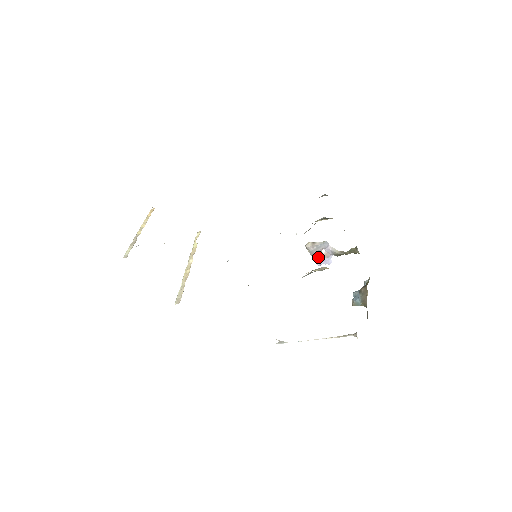
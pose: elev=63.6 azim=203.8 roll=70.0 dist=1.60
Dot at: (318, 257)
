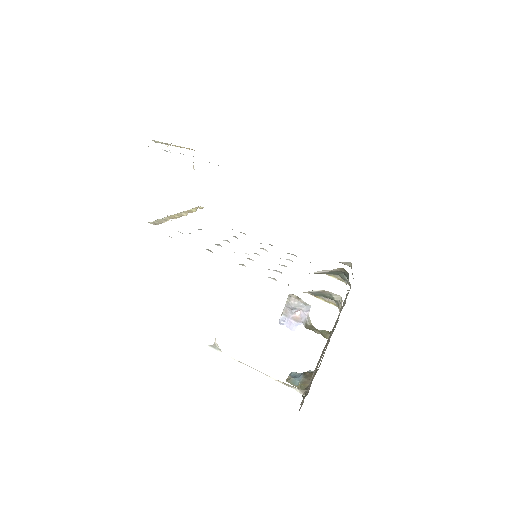
Dot at: (288, 315)
